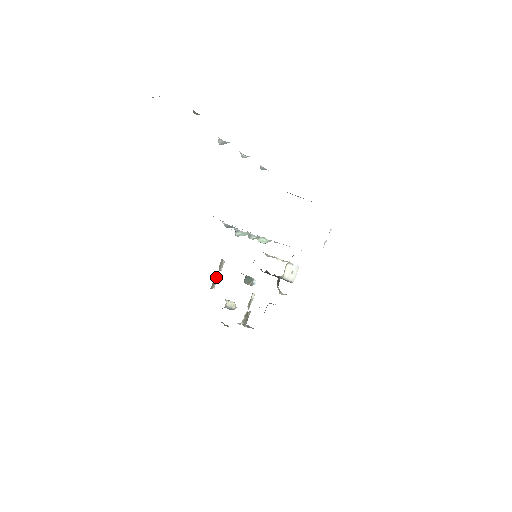
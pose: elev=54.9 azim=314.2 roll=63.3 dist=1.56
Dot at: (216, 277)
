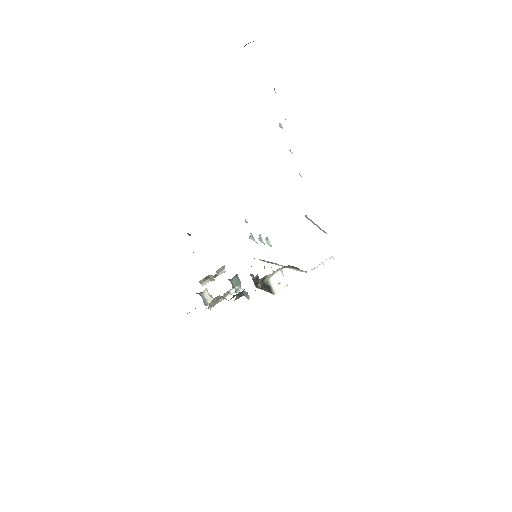
Dot at: (210, 277)
